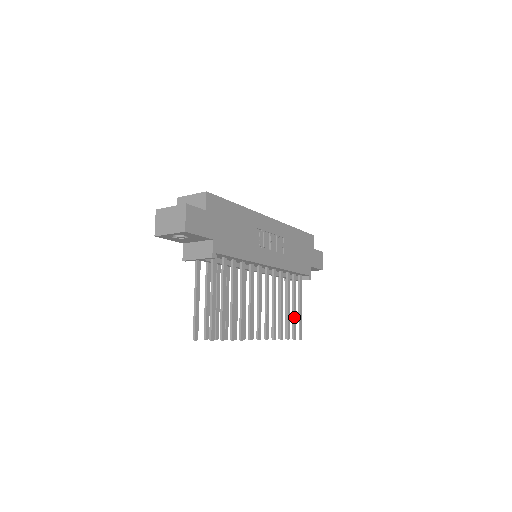
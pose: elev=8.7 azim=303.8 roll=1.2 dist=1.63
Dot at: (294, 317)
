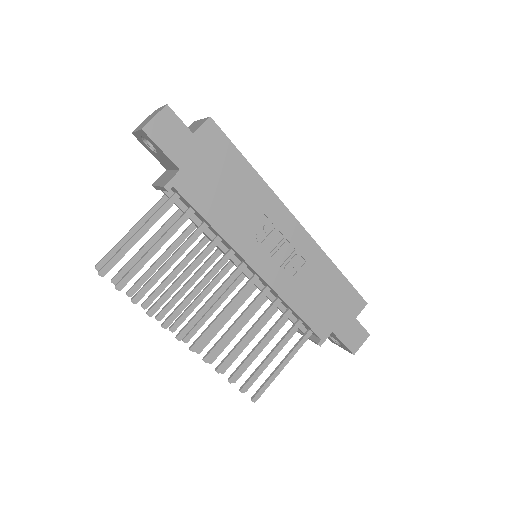
Dot at: (261, 366)
